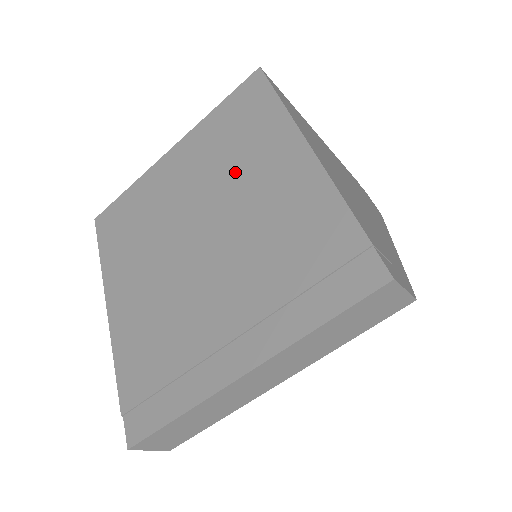
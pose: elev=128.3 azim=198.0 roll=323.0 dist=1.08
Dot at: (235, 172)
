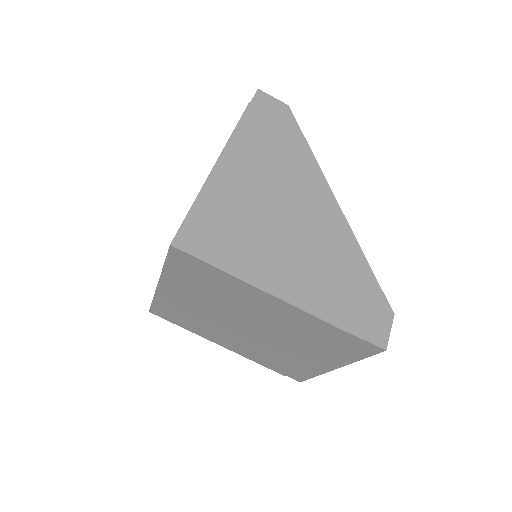
Dot at: (234, 304)
